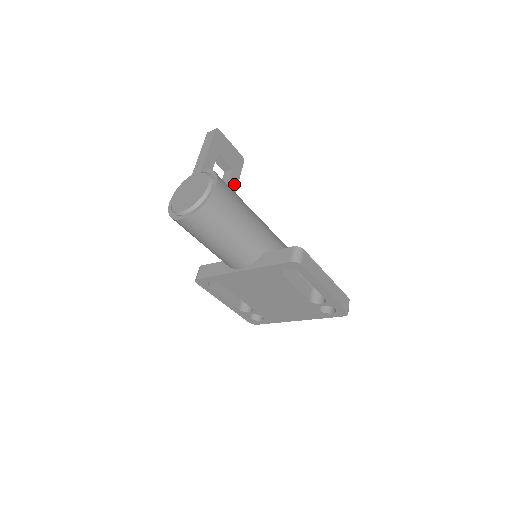
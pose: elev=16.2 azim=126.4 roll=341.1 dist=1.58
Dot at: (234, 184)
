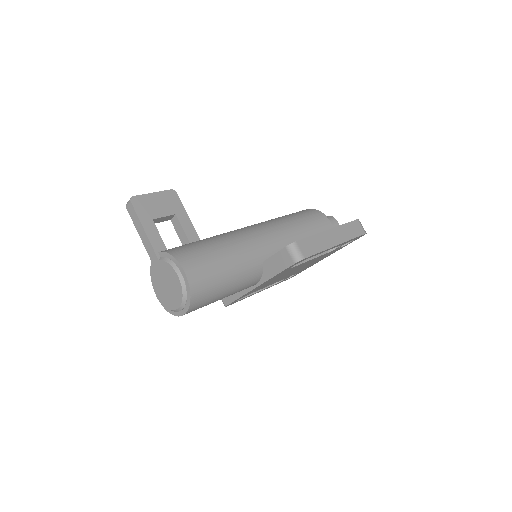
Dot at: (189, 226)
